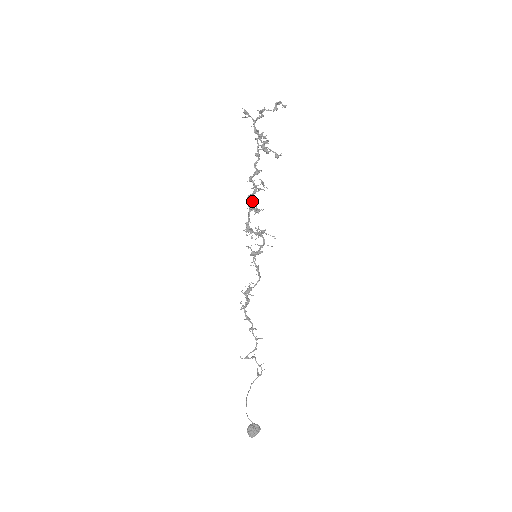
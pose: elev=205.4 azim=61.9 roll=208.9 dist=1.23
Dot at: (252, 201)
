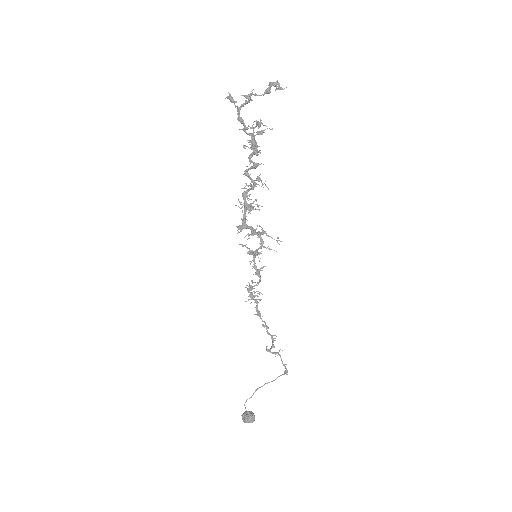
Dot at: (246, 197)
